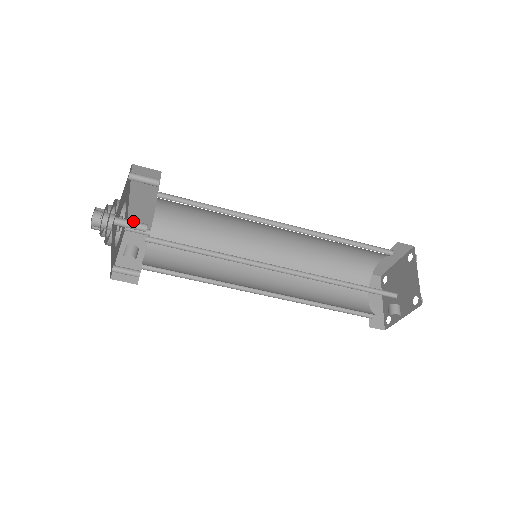
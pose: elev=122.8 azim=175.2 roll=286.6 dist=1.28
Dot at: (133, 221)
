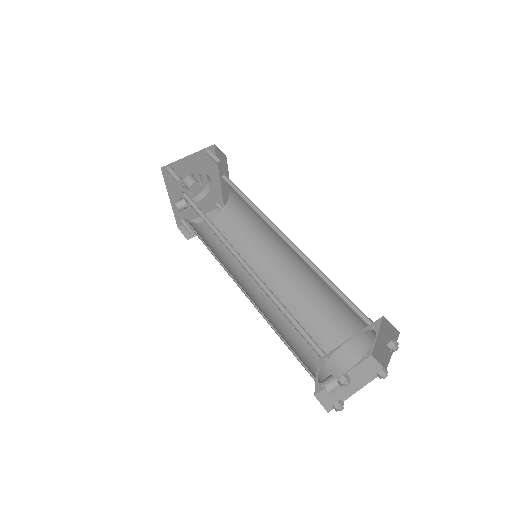
Dot at: (176, 173)
